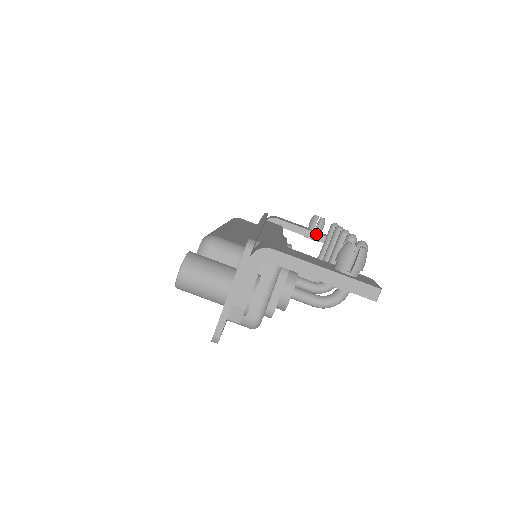
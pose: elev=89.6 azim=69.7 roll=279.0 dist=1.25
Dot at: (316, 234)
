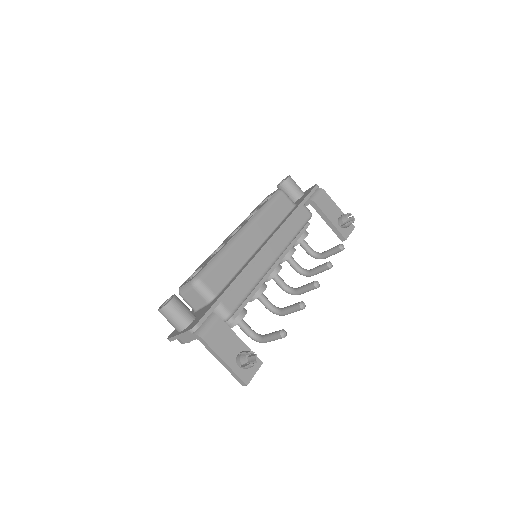
Dot at: (337, 230)
